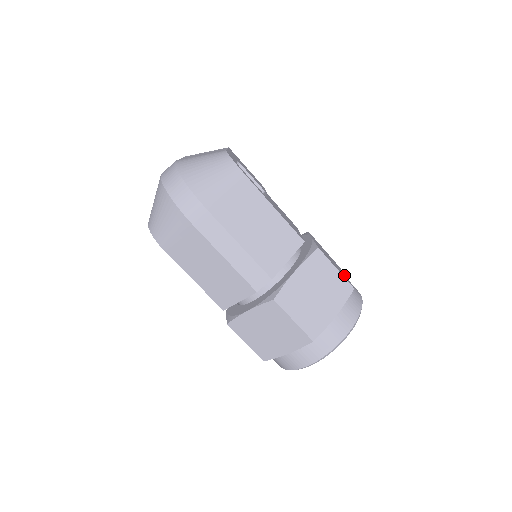
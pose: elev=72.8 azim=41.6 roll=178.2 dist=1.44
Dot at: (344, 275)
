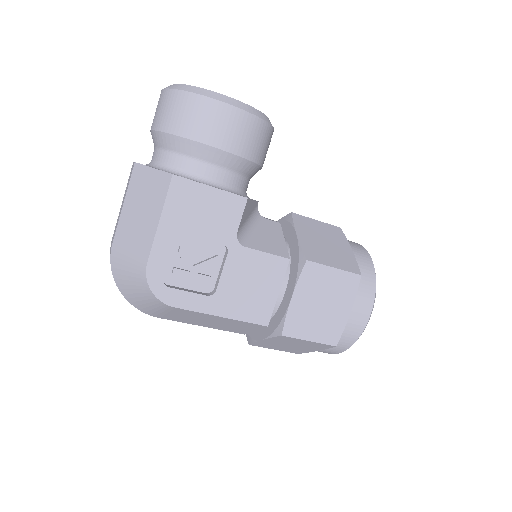
Dot at: (337, 320)
